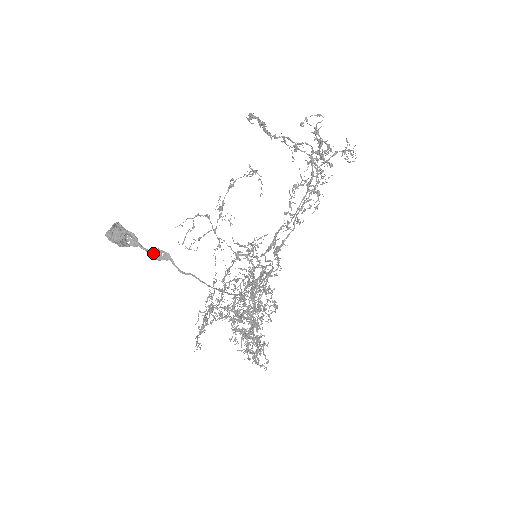
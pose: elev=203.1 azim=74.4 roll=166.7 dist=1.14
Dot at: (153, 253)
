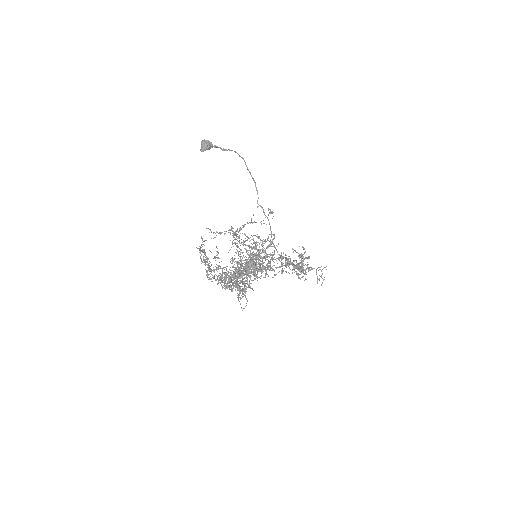
Dot at: (224, 150)
